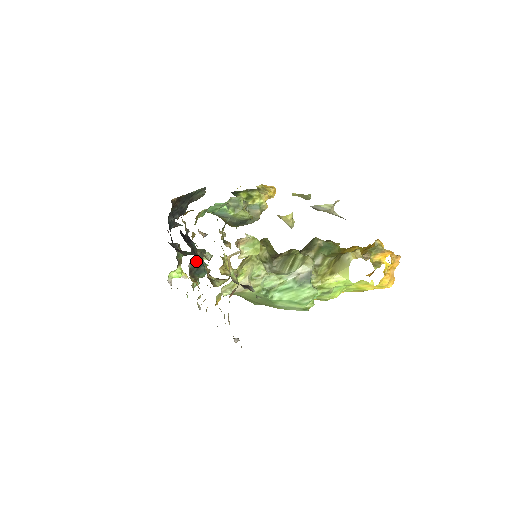
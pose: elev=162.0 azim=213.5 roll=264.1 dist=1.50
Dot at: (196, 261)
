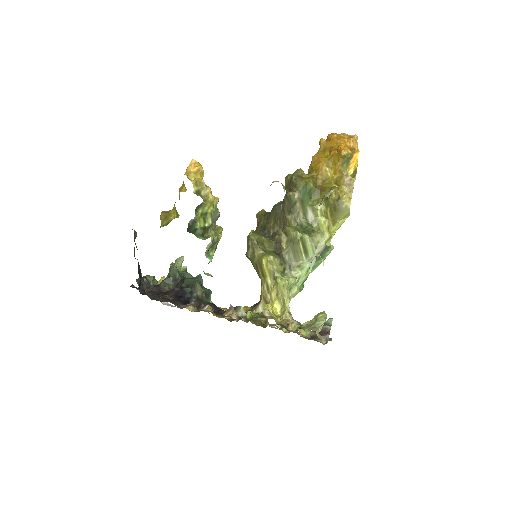
Dot at: occluded
